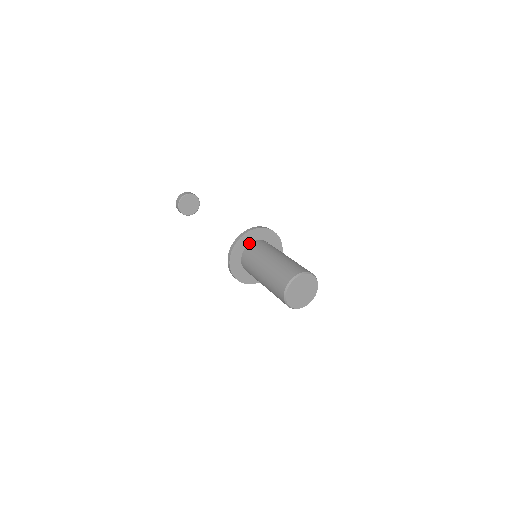
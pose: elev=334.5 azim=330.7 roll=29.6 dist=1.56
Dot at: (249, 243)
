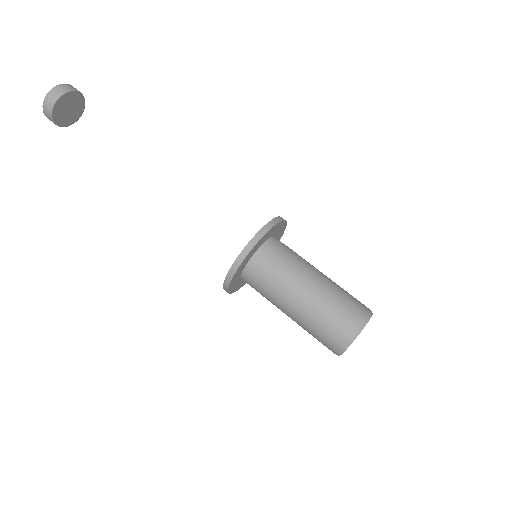
Dot at: (259, 247)
